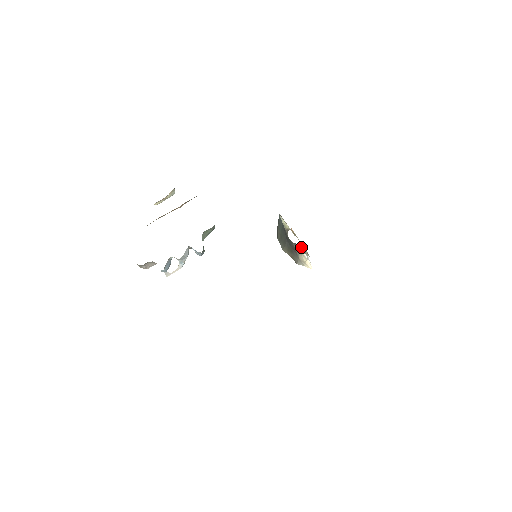
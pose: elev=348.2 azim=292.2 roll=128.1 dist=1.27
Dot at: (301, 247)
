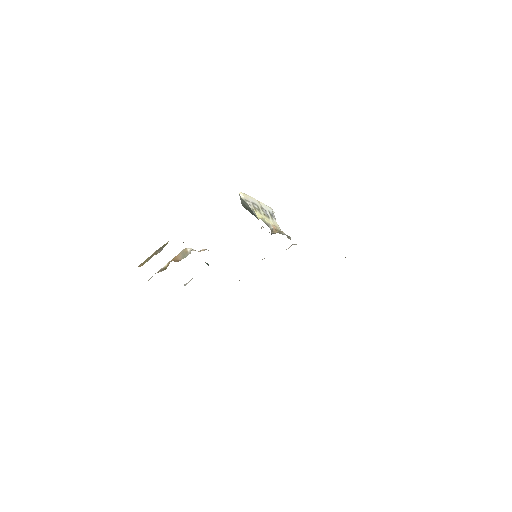
Dot at: (277, 225)
